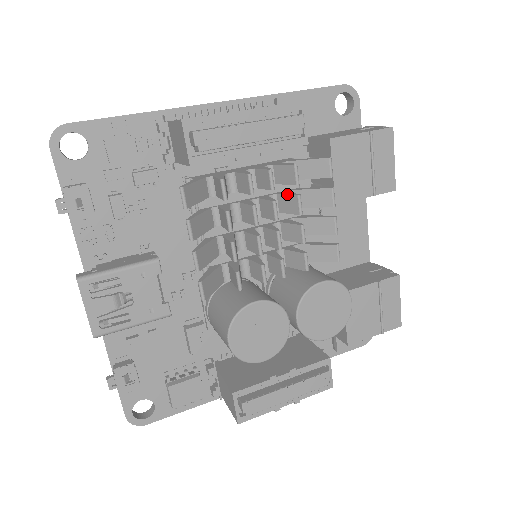
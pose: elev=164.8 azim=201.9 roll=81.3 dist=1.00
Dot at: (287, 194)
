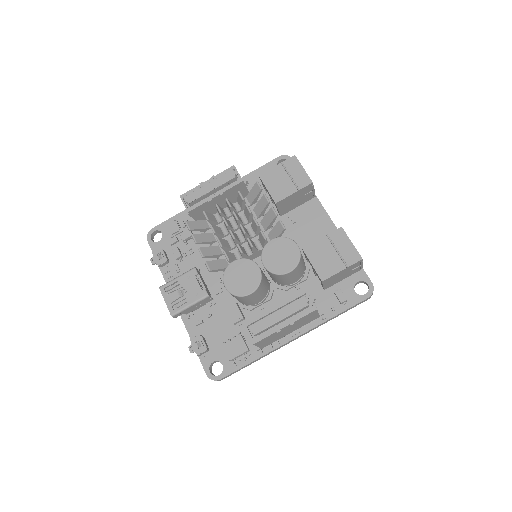
Dot at: (245, 209)
